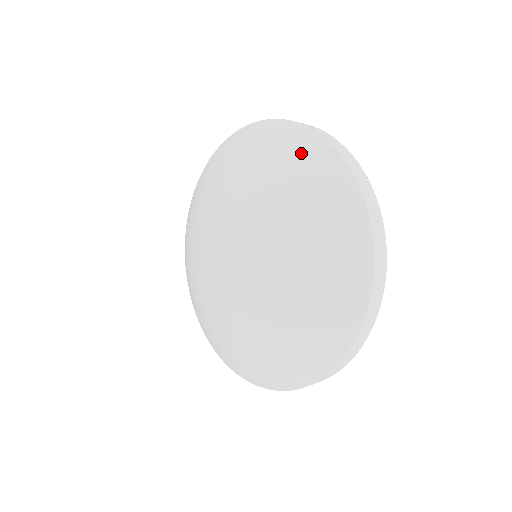
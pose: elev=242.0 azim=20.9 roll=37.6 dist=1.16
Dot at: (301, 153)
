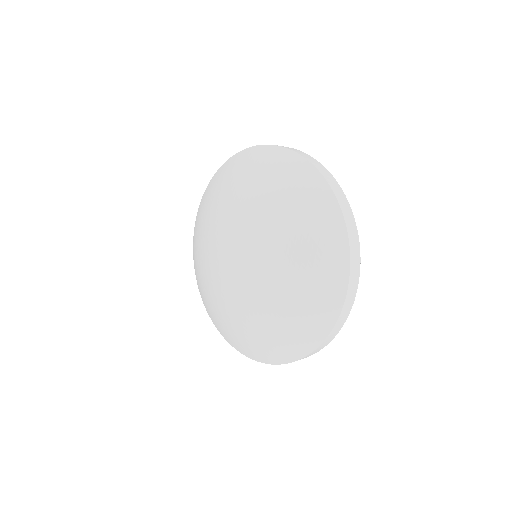
Dot at: (240, 163)
